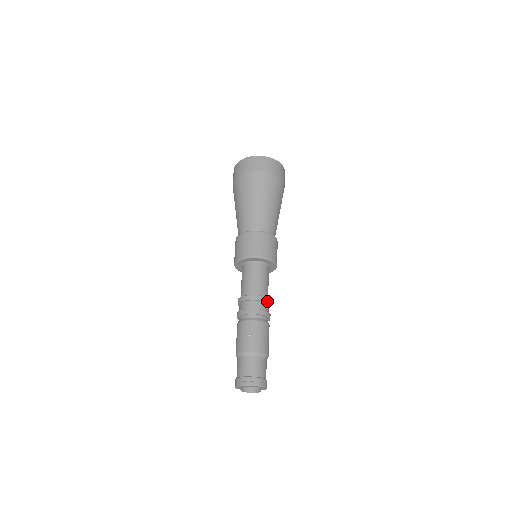
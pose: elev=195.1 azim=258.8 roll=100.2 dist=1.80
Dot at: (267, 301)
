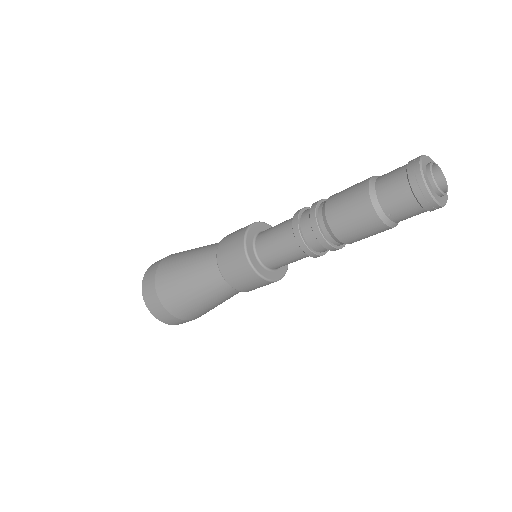
Dot at: occluded
